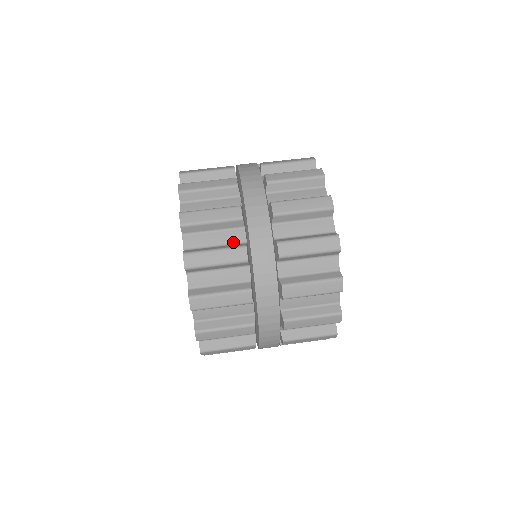
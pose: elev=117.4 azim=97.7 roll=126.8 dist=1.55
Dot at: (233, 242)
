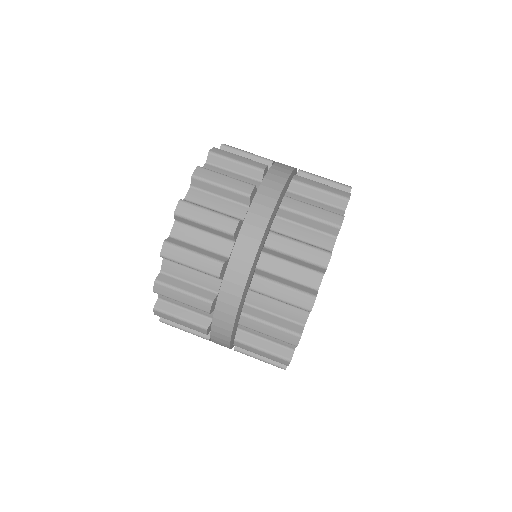
Dot at: (206, 287)
